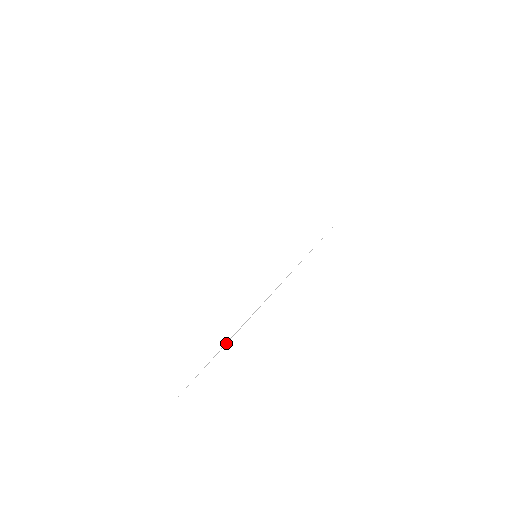
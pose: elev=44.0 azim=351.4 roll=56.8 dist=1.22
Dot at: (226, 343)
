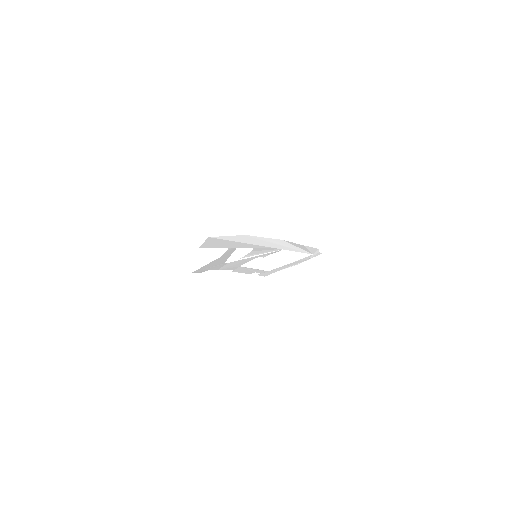
Dot at: (240, 240)
